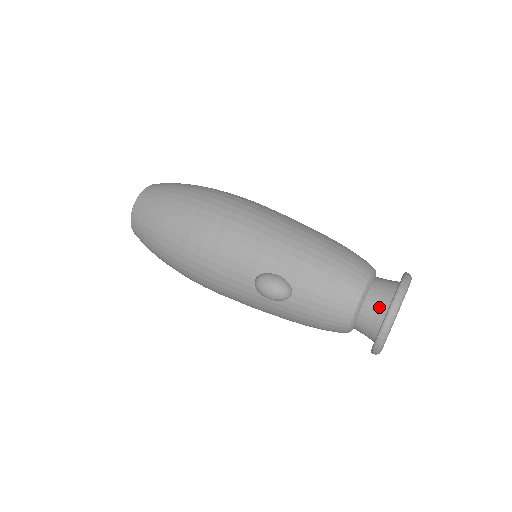
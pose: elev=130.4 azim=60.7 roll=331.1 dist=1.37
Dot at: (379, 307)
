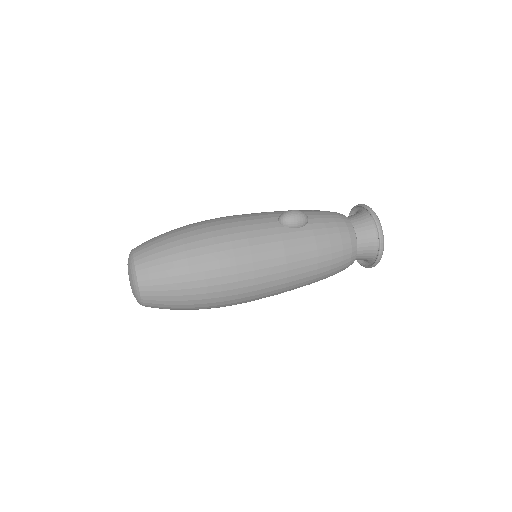
Dot at: (356, 215)
